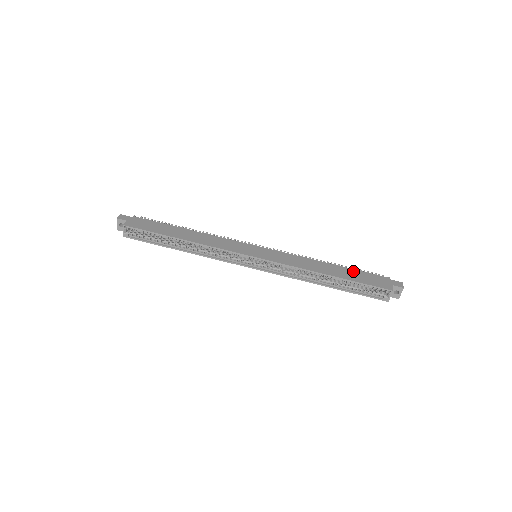
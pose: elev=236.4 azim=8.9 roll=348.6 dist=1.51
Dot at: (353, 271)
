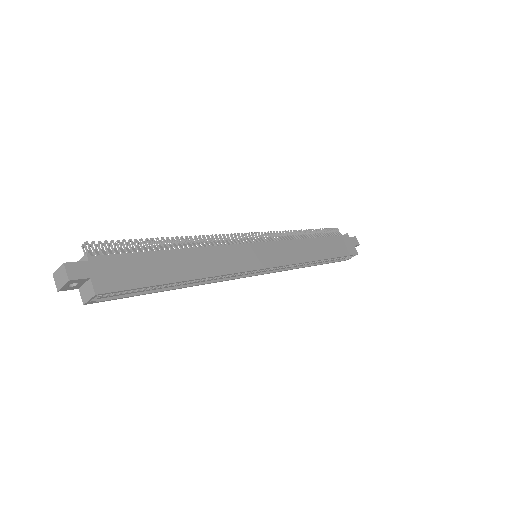
Dot at: (330, 240)
